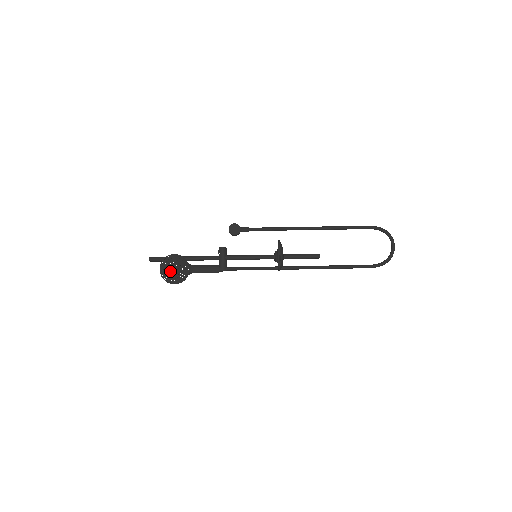
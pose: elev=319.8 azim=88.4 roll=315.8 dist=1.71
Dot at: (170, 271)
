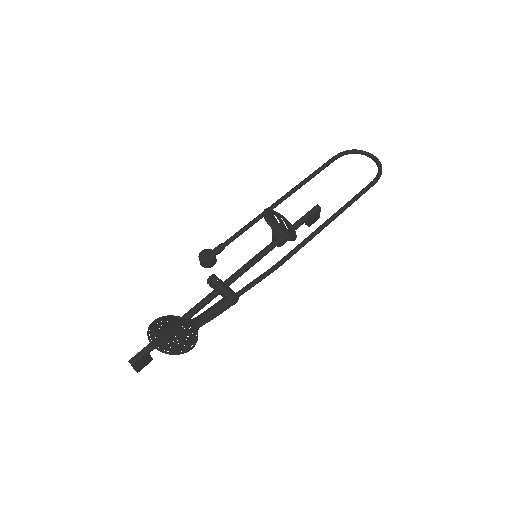
Dot at: (169, 338)
